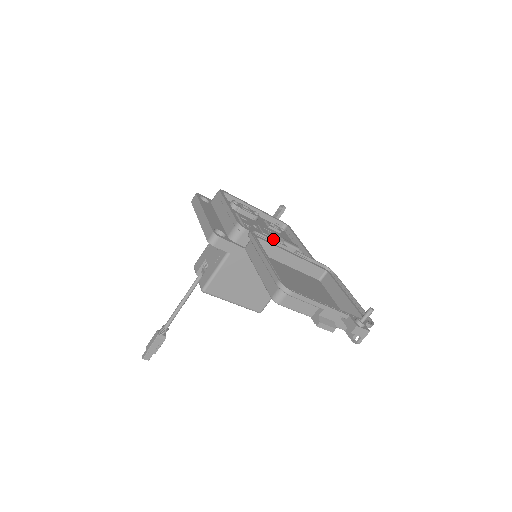
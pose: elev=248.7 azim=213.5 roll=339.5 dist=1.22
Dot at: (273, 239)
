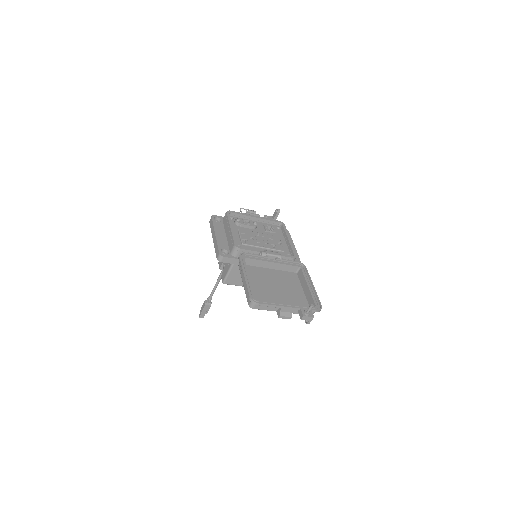
Dot at: (260, 252)
